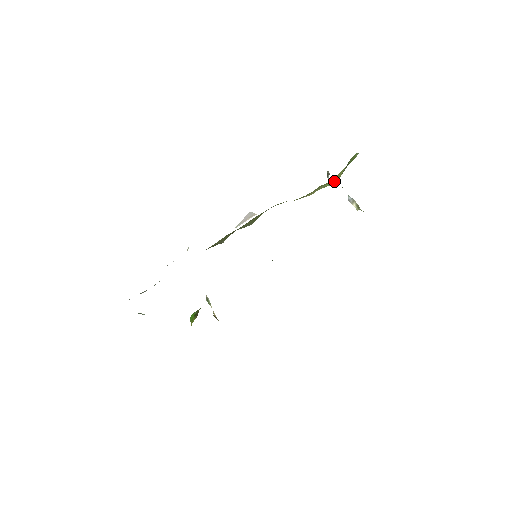
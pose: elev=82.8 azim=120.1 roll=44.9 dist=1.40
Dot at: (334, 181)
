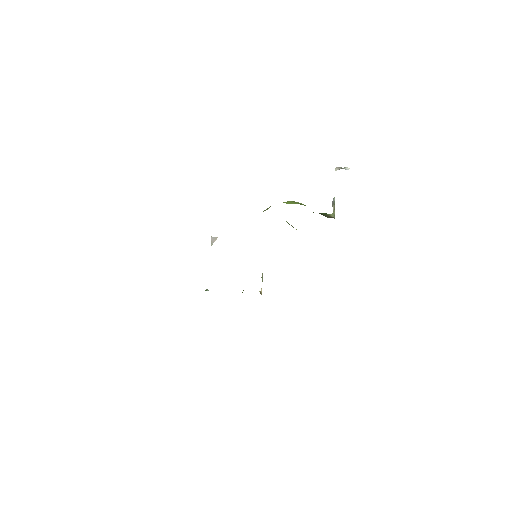
Dot at: occluded
